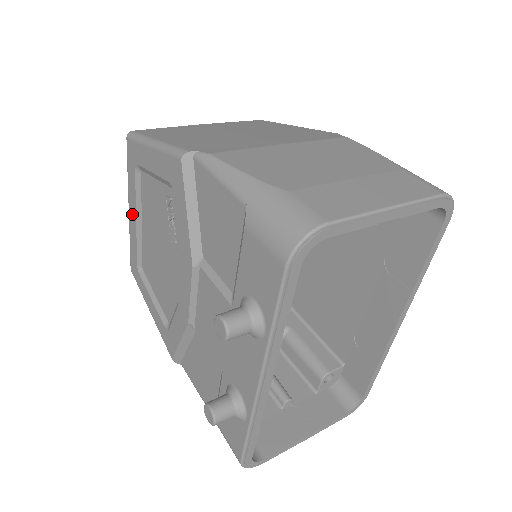
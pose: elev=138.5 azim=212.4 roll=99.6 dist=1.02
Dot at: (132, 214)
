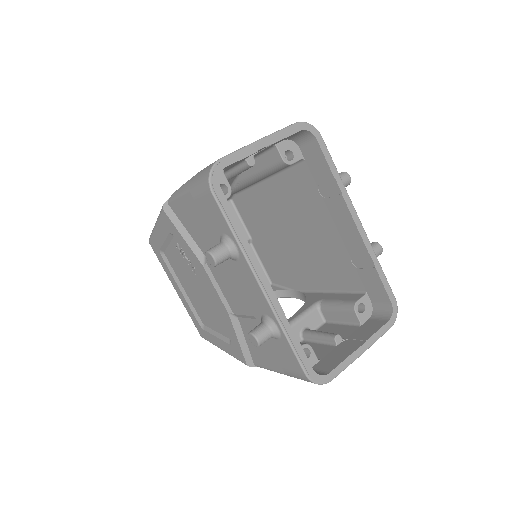
Dot at: (177, 290)
